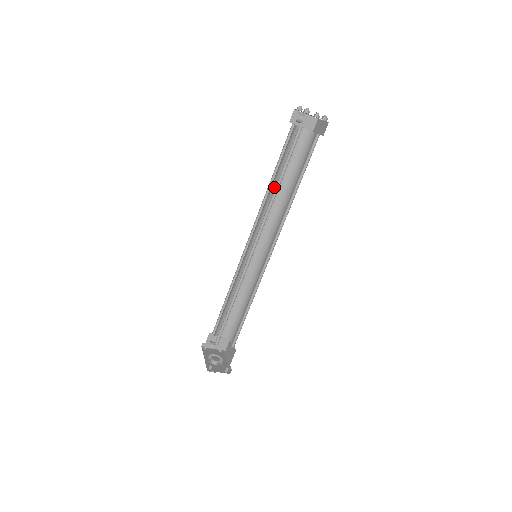
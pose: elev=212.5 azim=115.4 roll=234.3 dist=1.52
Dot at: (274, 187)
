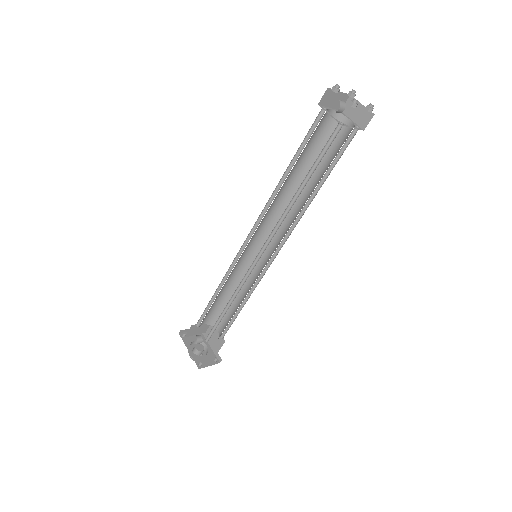
Dot at: (285, 181)
